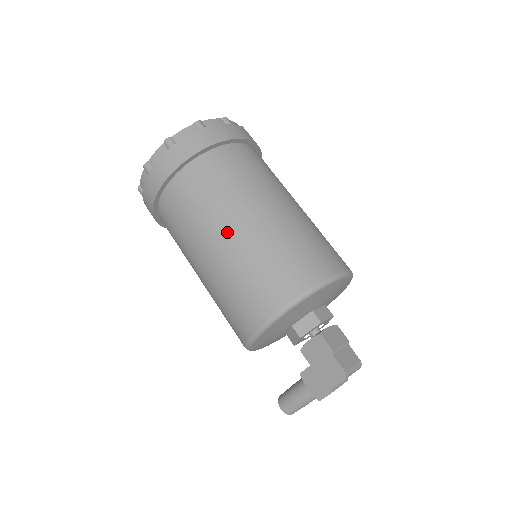
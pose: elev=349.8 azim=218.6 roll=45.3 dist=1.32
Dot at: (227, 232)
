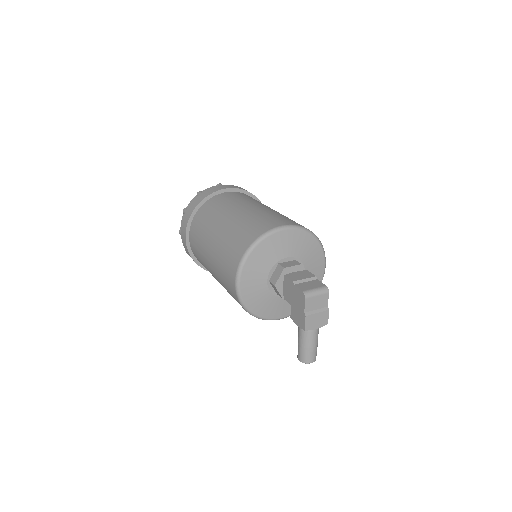
Dot at: (212, 238)
